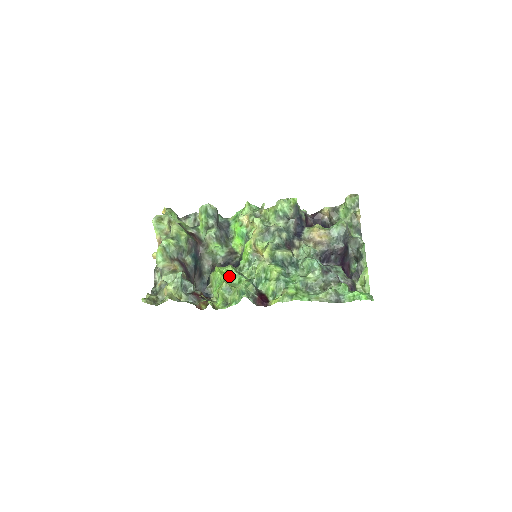
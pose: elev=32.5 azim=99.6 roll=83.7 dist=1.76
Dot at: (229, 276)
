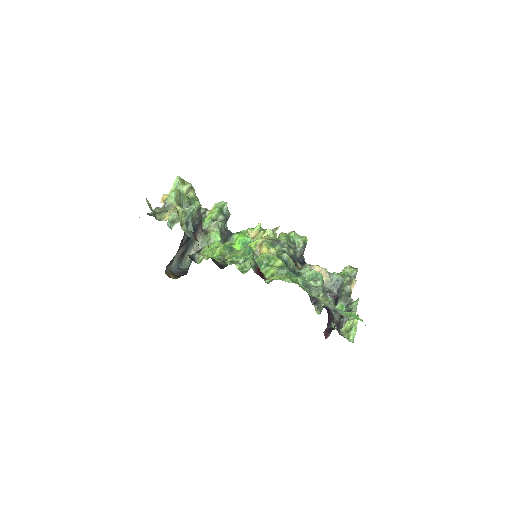
Dot at: occluded
